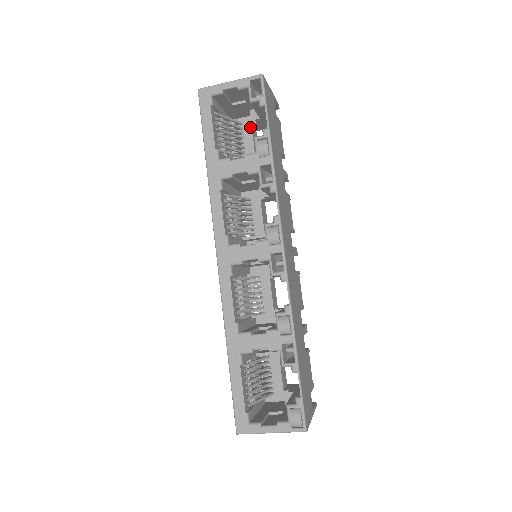
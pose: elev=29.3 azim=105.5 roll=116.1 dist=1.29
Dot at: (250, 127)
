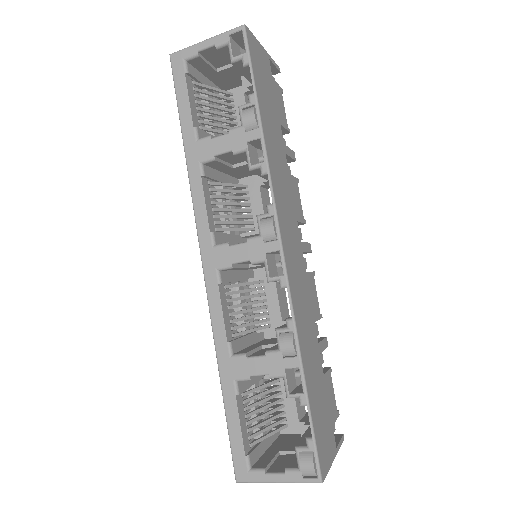
Dot at: (242, 97)
